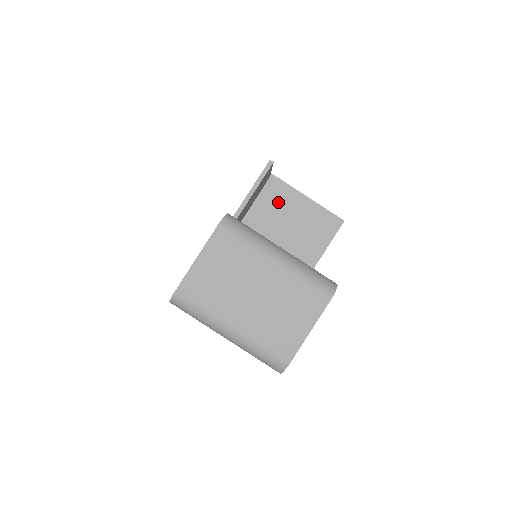
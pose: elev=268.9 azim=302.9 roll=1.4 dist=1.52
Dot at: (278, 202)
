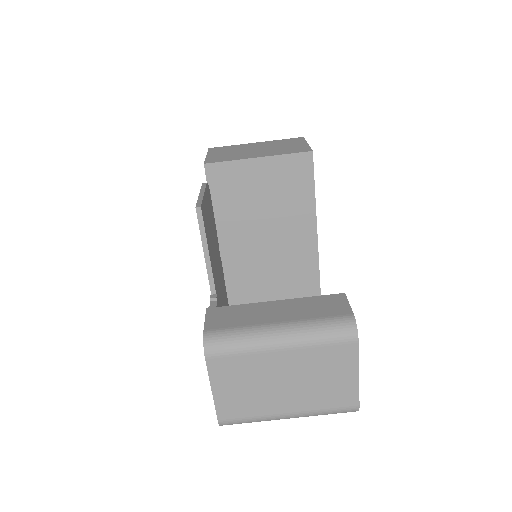
Dot at: (235, 185)
